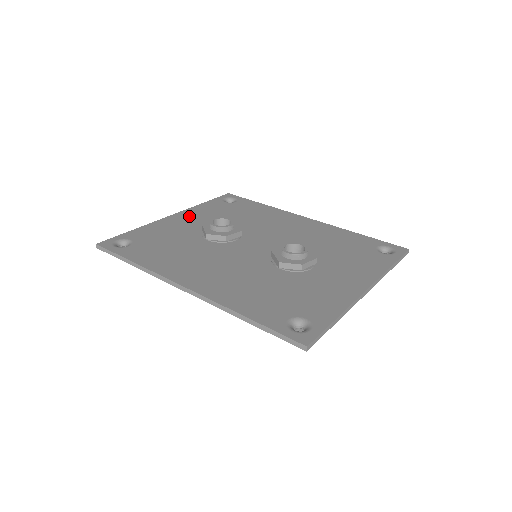
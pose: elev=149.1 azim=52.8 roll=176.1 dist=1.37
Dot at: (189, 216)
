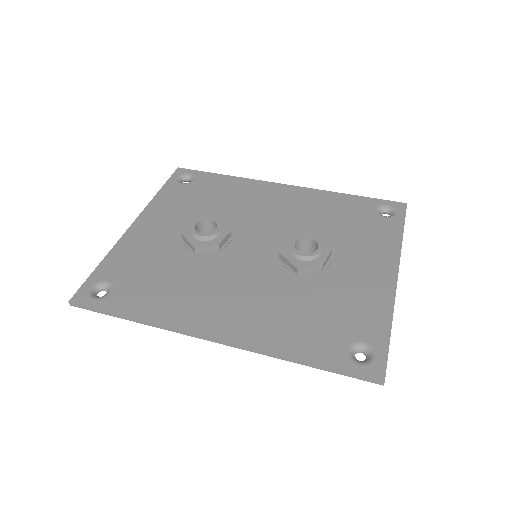
Dot at: (154, 220)
